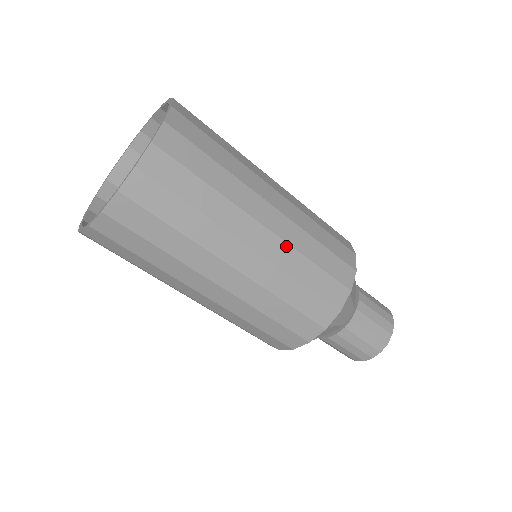
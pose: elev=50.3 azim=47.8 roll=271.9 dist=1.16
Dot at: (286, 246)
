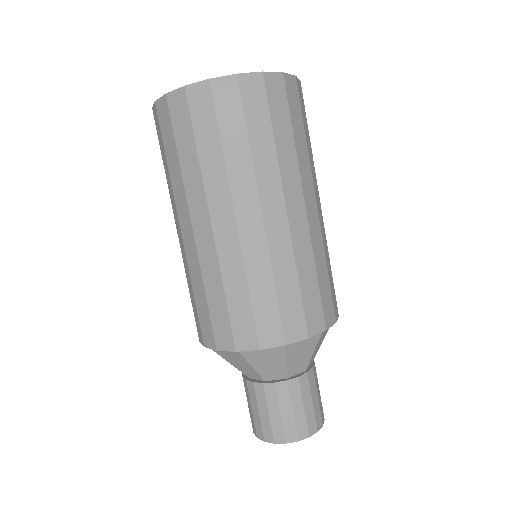
Dot at: (265, 248)
